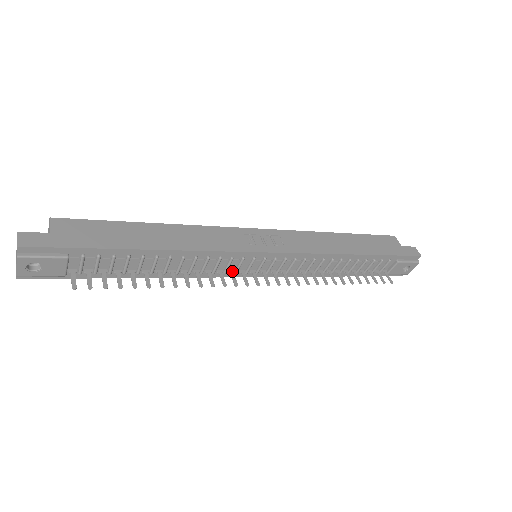
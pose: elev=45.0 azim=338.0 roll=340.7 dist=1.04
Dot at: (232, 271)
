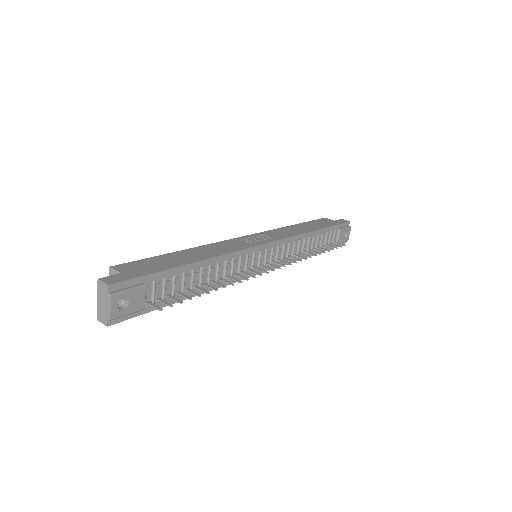
Dot at: (249, 269)
